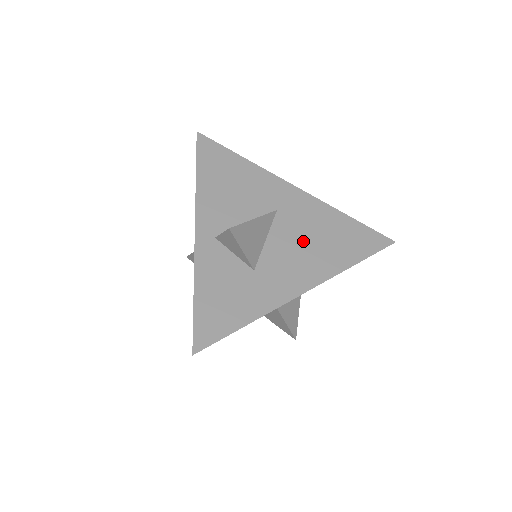
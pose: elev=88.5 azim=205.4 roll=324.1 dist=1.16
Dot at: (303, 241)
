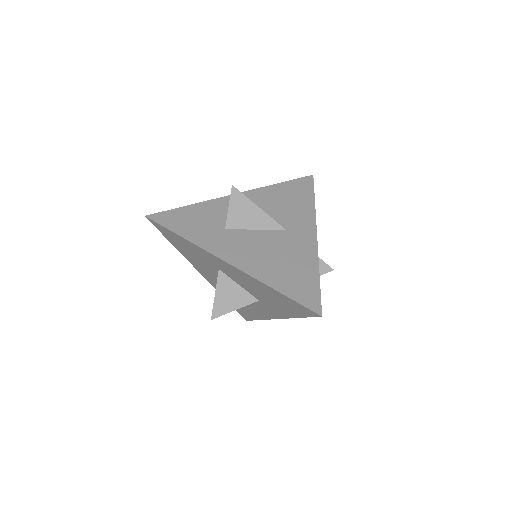
Dot at: (271, 251)
